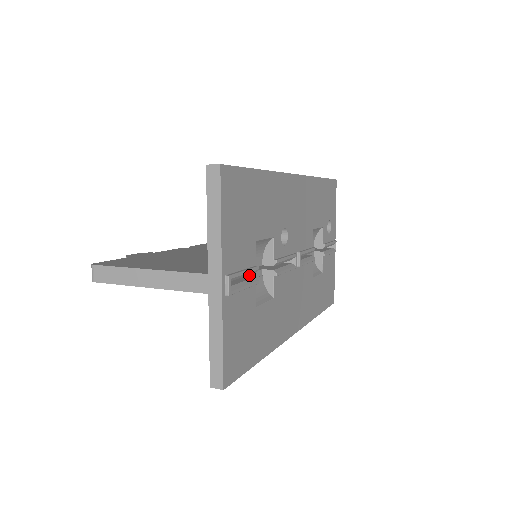
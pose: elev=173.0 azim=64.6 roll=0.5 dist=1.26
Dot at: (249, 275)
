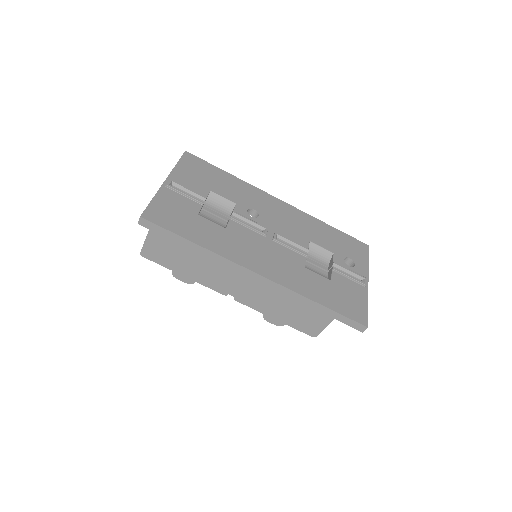
Dot at: (209, 214)
